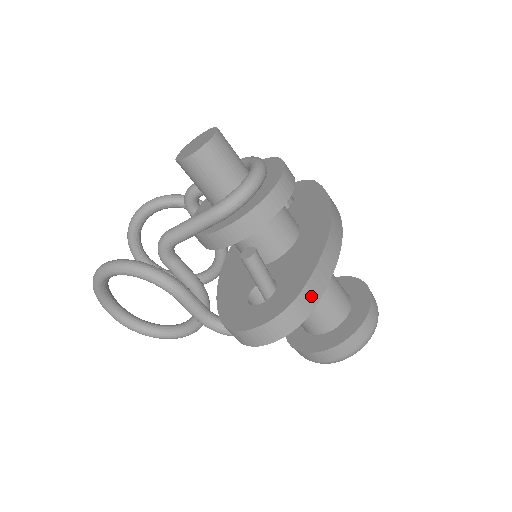
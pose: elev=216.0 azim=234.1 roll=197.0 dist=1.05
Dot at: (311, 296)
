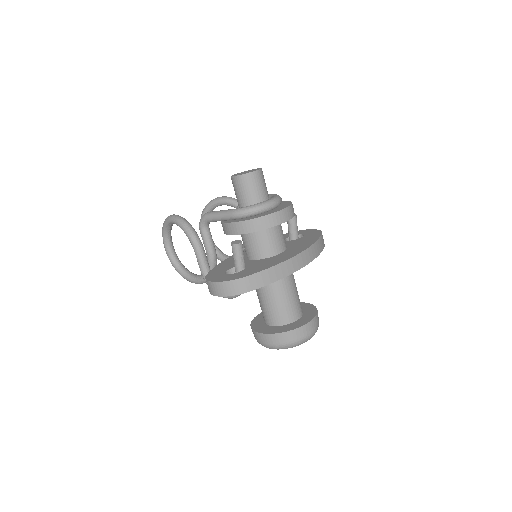
Dot at: (254, 282)
